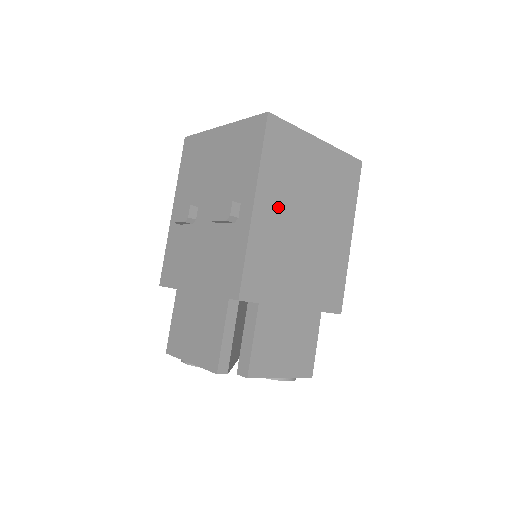
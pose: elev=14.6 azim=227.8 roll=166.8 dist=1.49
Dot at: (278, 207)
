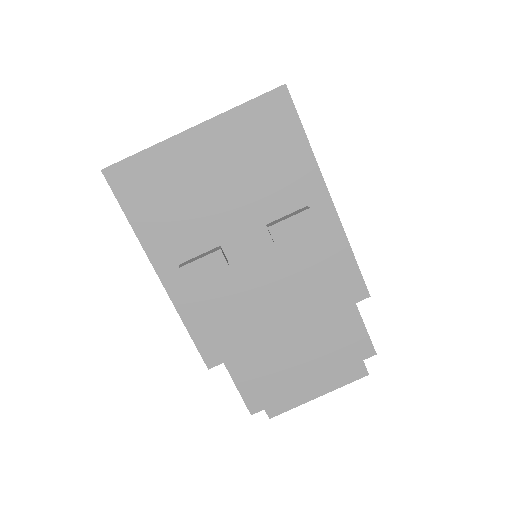
Dot at: occluded
